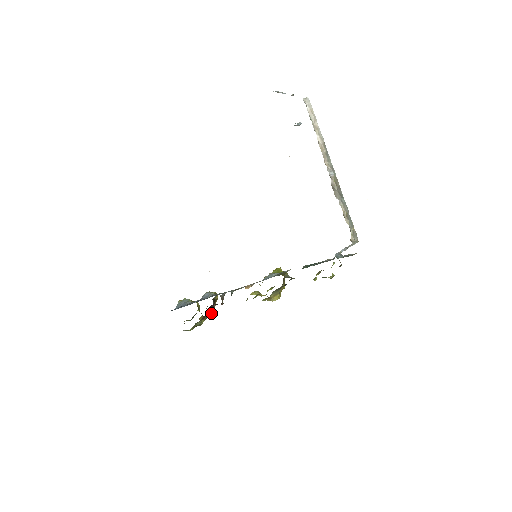
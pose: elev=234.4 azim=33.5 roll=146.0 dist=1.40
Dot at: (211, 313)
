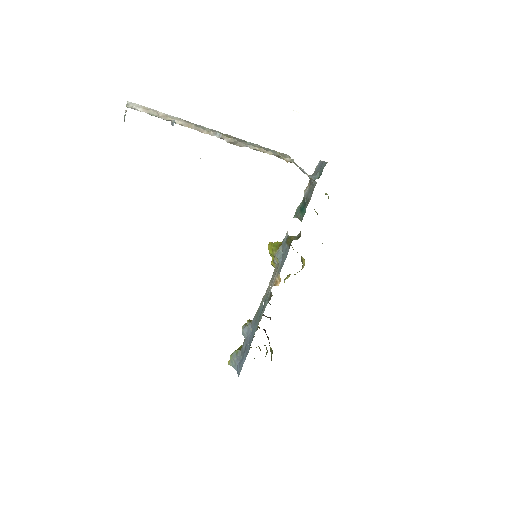
Dot at: occluded
